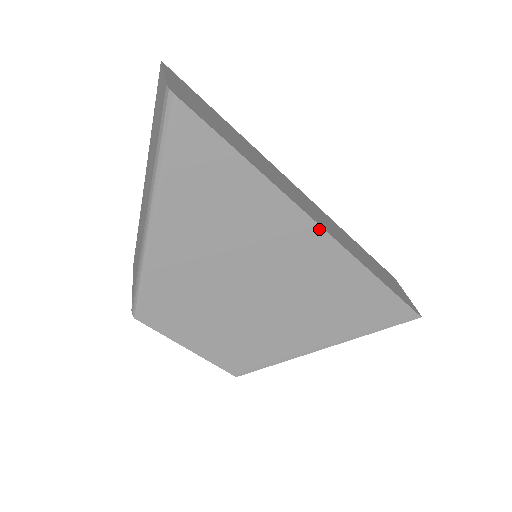
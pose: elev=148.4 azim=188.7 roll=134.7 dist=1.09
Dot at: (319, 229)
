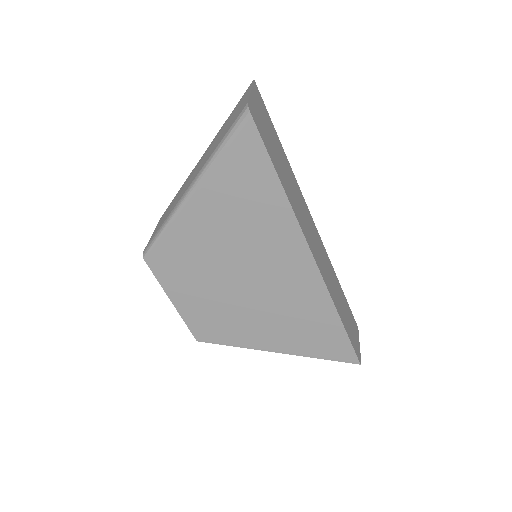
Dot at: (311, 258)
